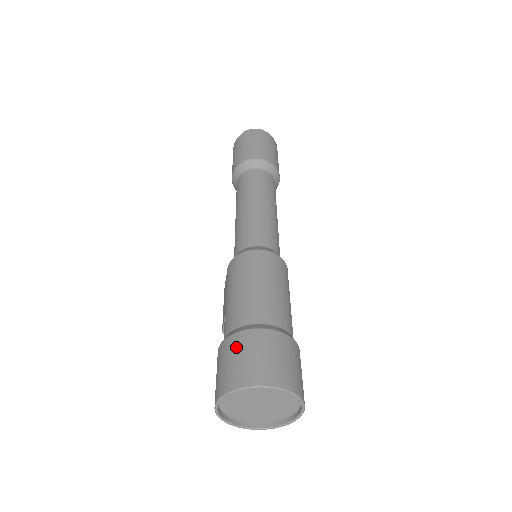
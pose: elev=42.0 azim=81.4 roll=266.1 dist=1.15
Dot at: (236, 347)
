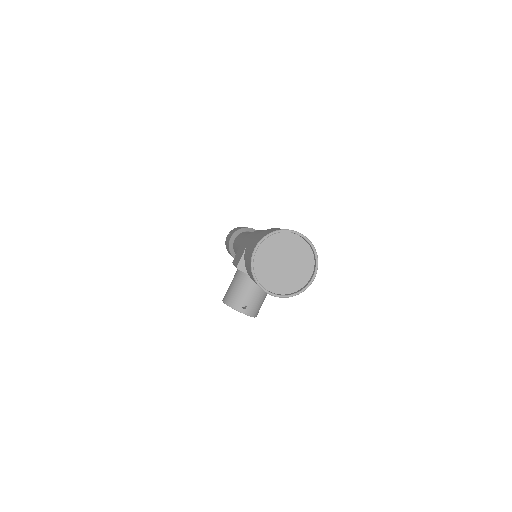
Dot at: (270, 229)
